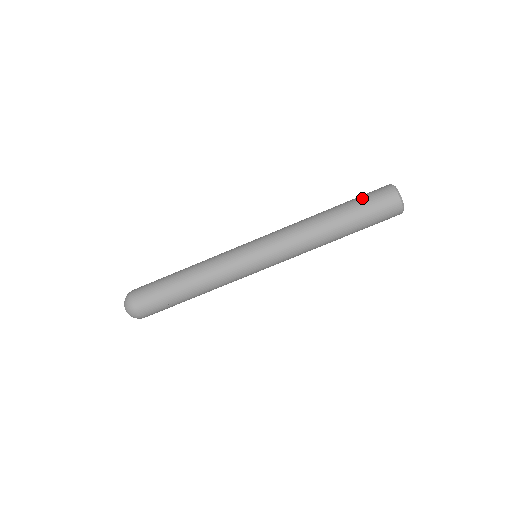
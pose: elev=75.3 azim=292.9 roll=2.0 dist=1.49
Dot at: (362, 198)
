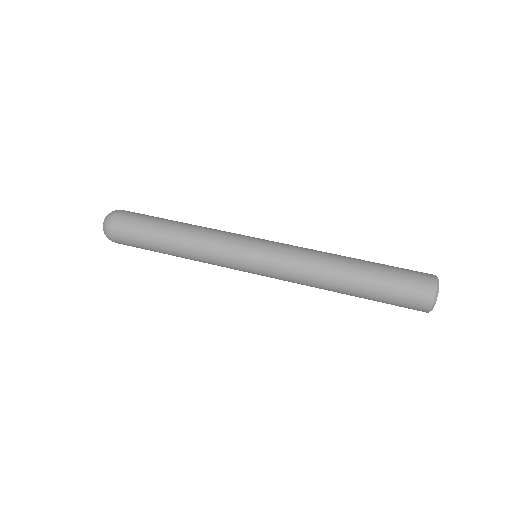
Dot at: occluded
